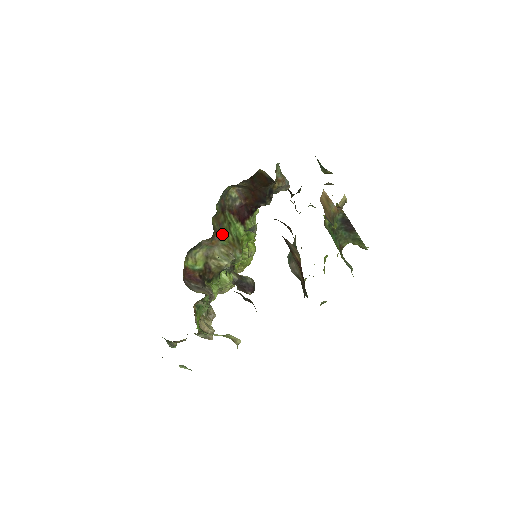
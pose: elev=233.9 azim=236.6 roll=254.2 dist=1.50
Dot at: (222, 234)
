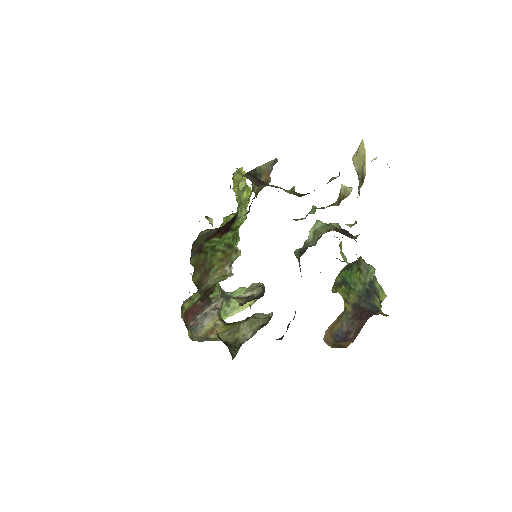
Dot at: (209, 265)
